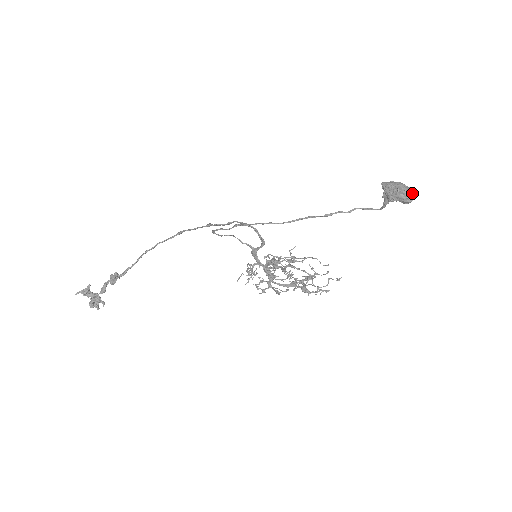
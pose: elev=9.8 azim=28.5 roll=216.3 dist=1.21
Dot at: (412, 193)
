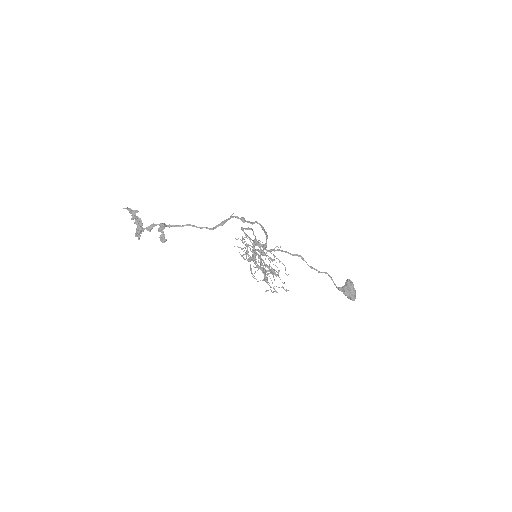
Dot at: (354, 300)
